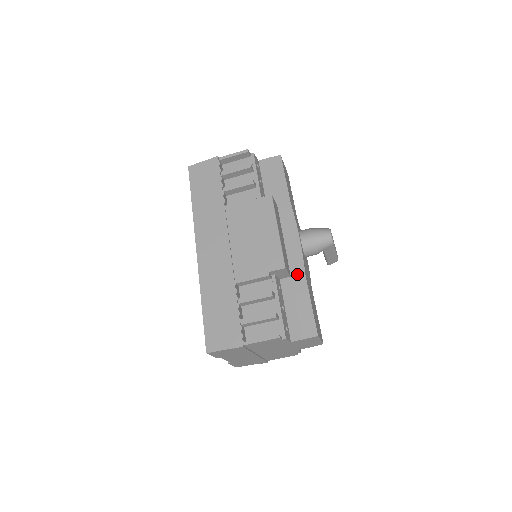
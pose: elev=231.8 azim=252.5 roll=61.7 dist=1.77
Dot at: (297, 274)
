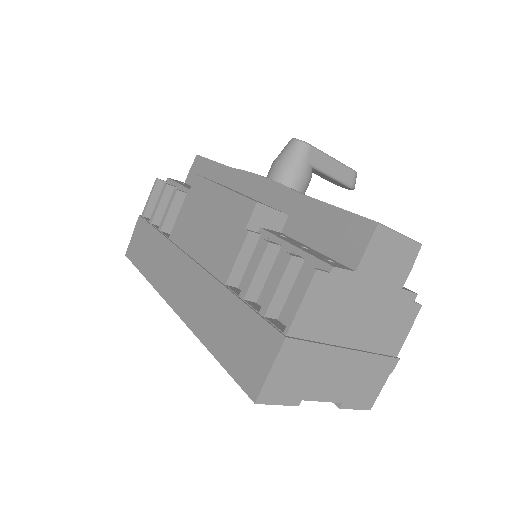
Dot at: (292, 204)
